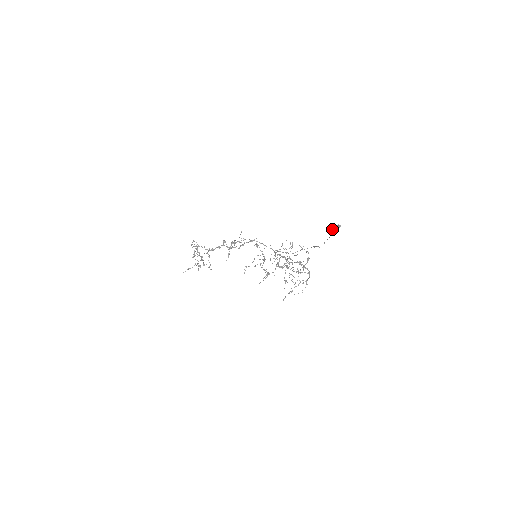
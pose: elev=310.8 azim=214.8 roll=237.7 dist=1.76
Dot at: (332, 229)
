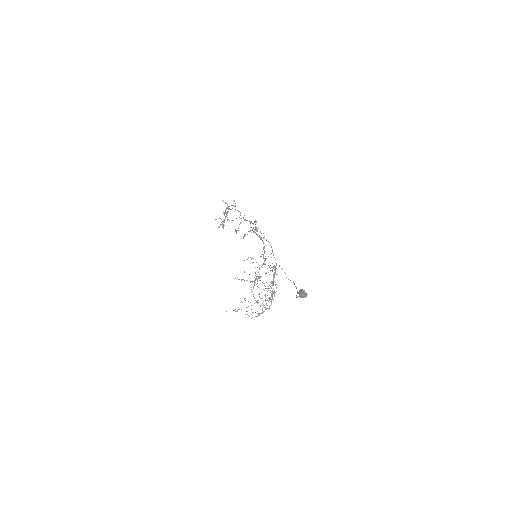
Dot at: (299, 293)
